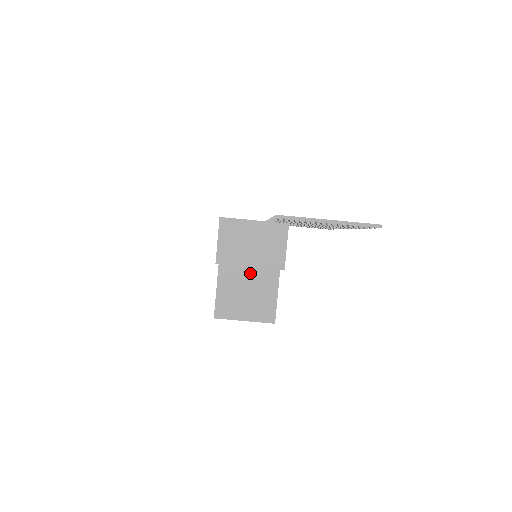
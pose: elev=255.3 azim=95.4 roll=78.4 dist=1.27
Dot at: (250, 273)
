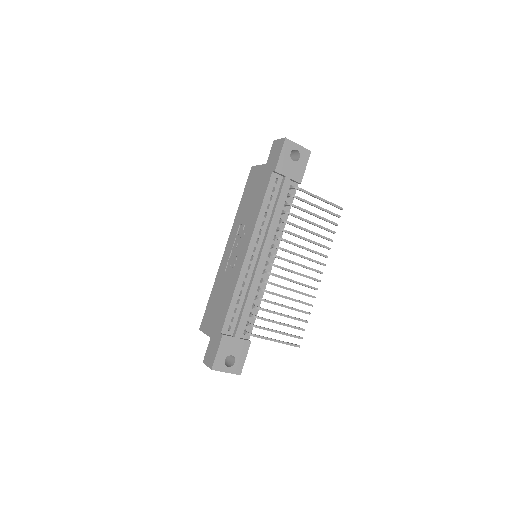
Dot at: occluded
